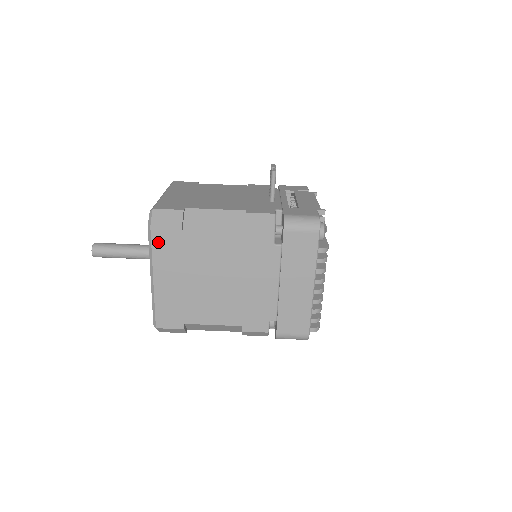
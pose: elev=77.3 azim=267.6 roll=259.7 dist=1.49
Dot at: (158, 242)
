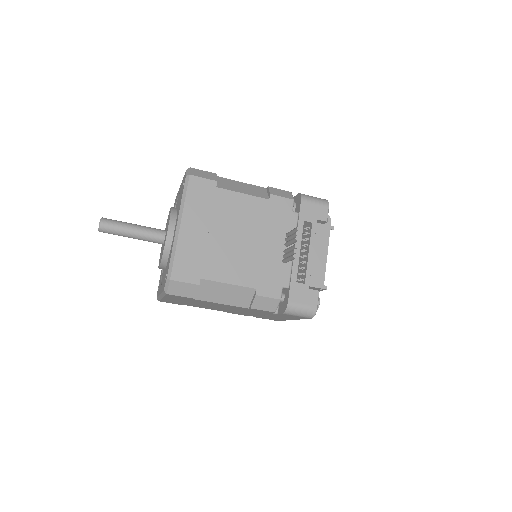
Dot at: (171, 296)
